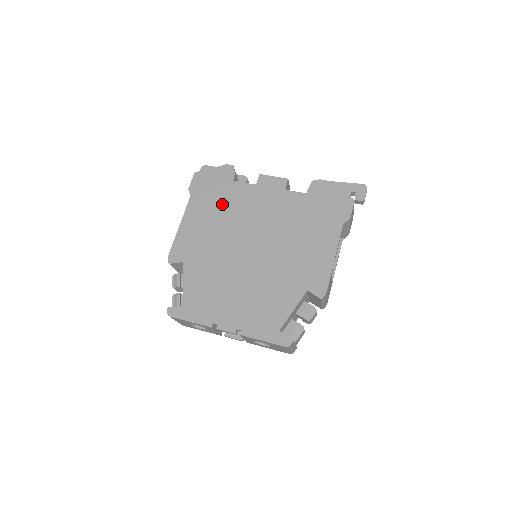
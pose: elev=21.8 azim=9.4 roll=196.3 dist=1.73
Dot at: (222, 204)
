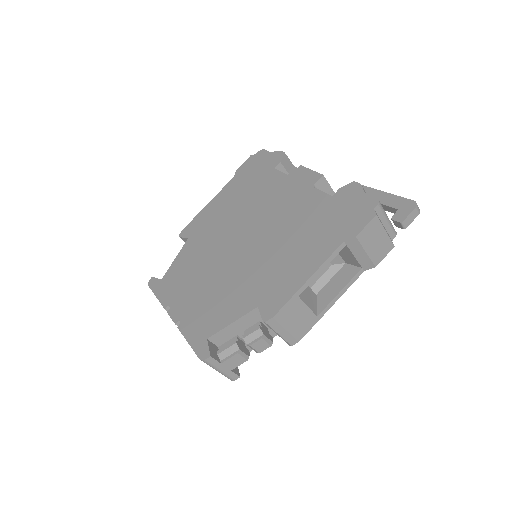
Dot at: (250, 190)
